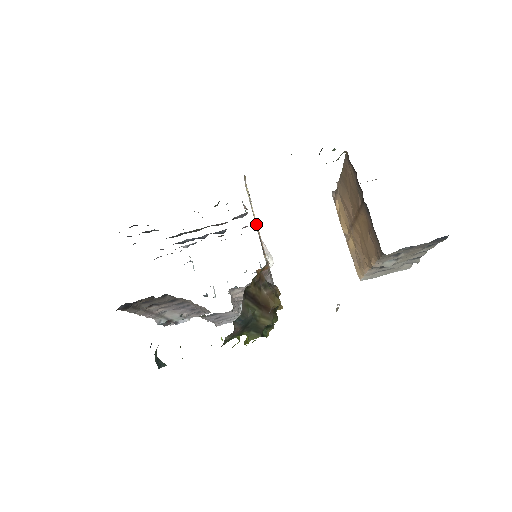
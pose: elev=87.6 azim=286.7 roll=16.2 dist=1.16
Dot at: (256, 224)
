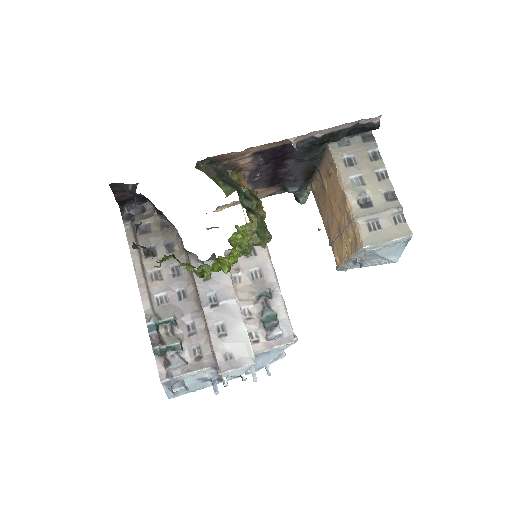
Dot at: occluded
